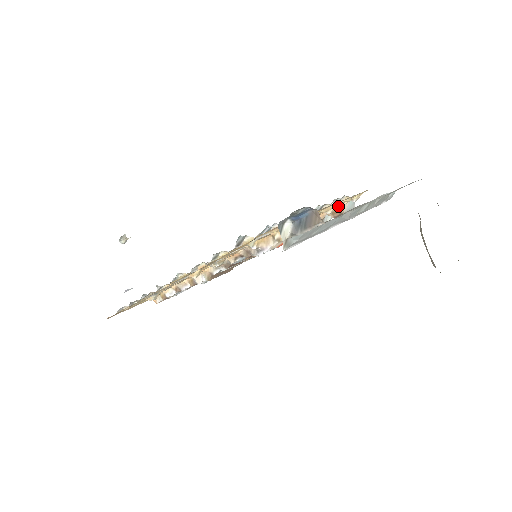
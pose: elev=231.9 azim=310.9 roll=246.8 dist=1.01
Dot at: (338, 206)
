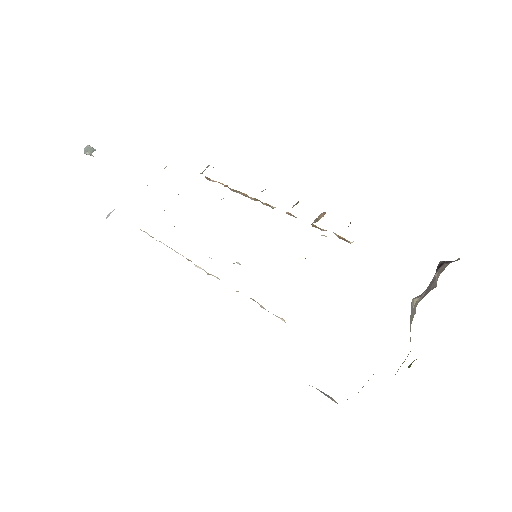
Dot at: (347, 240)
